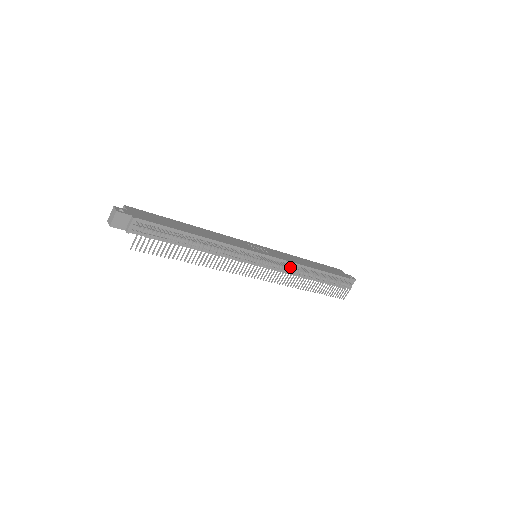
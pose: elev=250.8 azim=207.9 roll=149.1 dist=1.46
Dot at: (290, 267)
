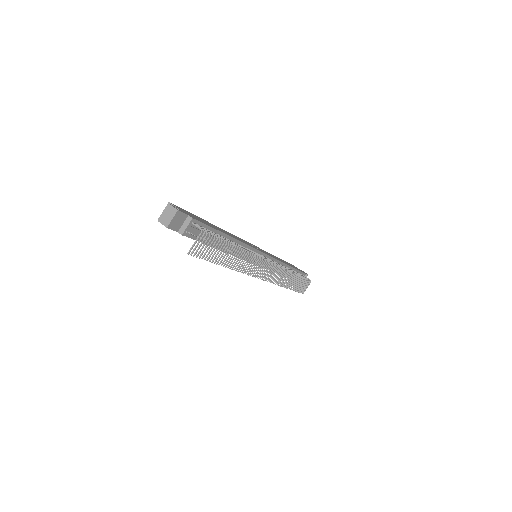
Dot at: (282, 266)
